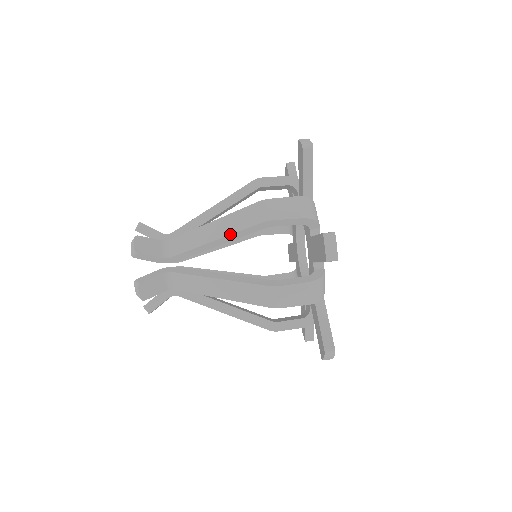
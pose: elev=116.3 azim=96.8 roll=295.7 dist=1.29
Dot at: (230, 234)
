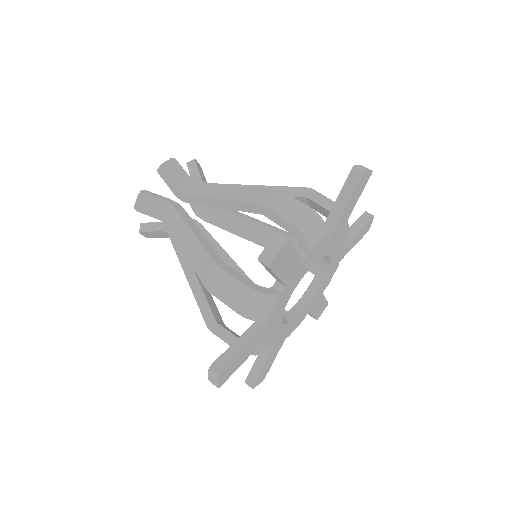
Dot at: (190, 263)
